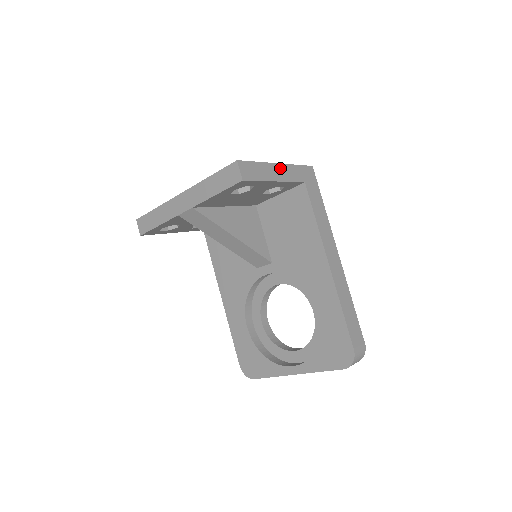
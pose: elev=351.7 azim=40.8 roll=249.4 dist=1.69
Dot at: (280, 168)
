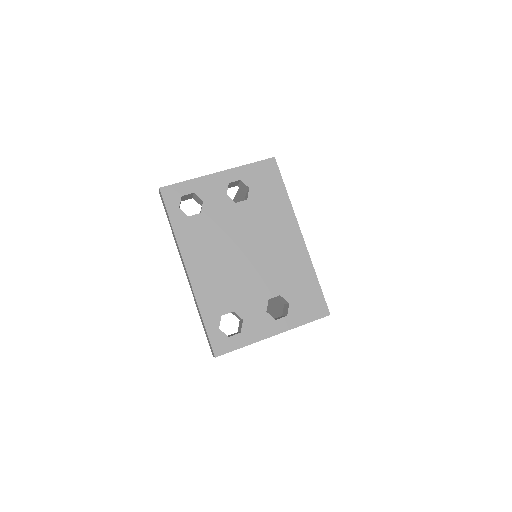
Dot at: (274, 335)
